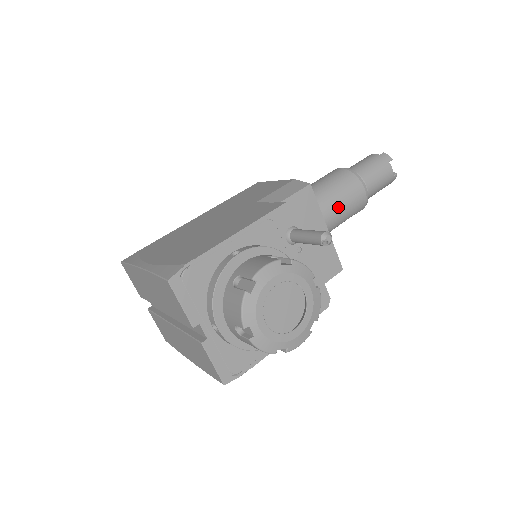
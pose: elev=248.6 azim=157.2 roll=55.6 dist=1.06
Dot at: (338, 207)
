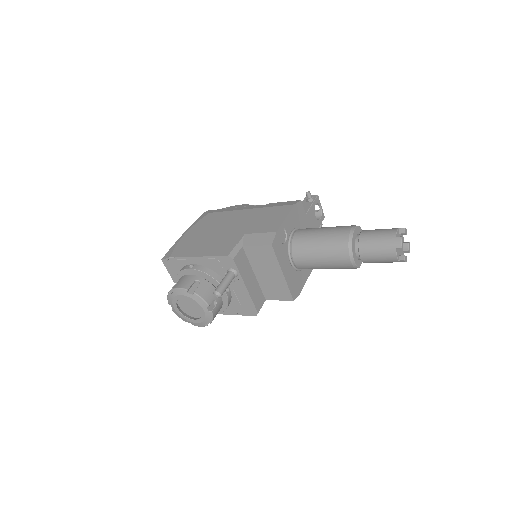
Dot at: (319, 260)
